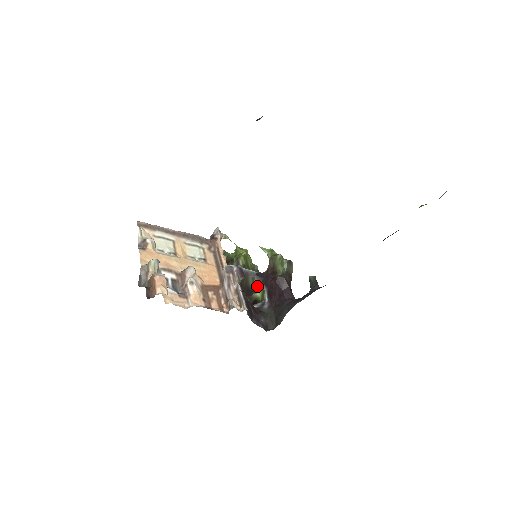
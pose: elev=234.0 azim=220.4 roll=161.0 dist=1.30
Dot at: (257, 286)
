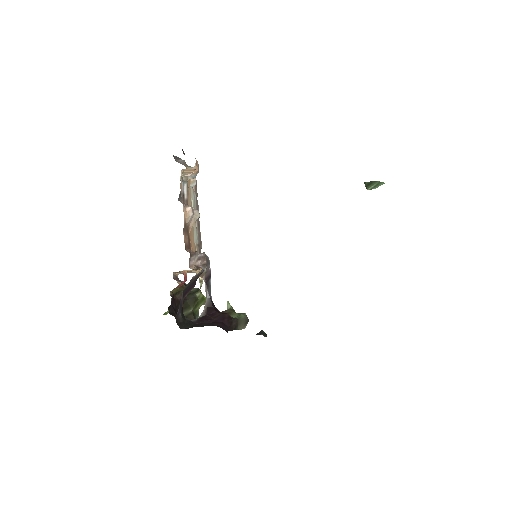
Dot at: occluded
